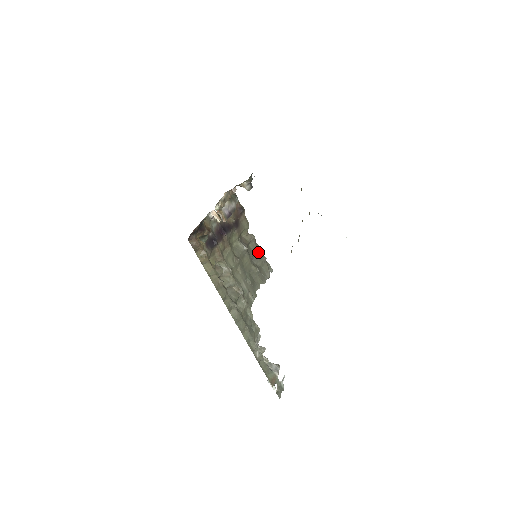
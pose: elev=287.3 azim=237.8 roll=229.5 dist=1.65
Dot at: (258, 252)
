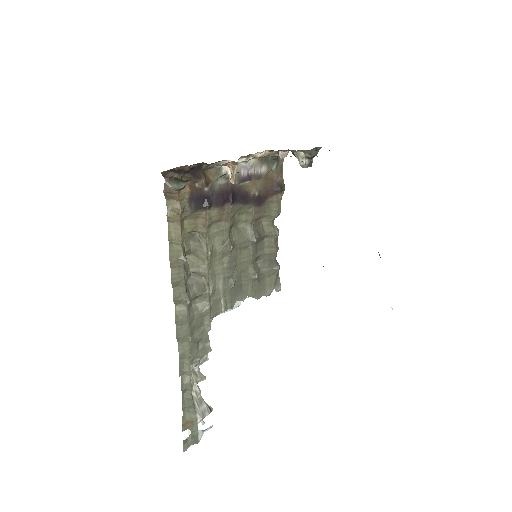
Dot at: (272, 255)
